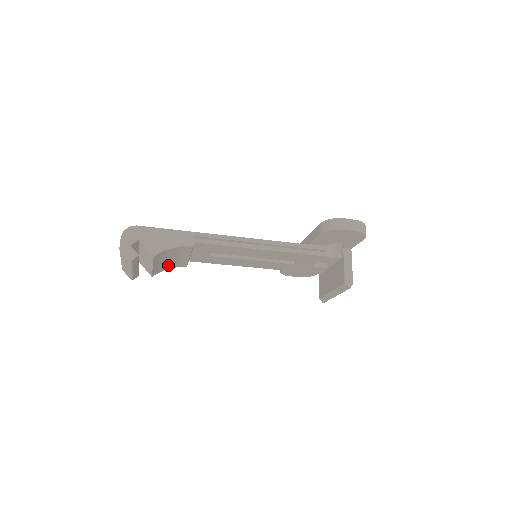
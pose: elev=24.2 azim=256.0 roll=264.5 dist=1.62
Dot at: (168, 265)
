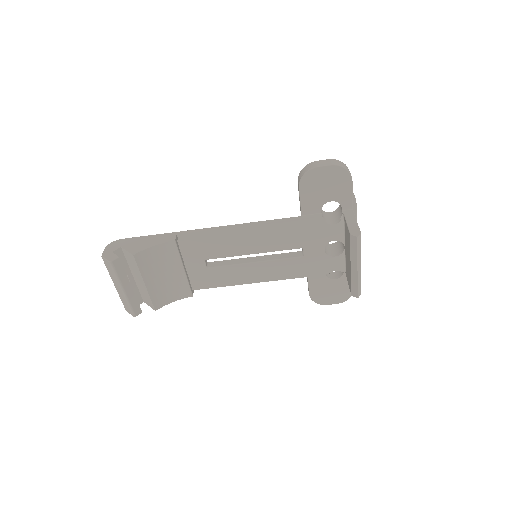
Dot at: (168, 291)
